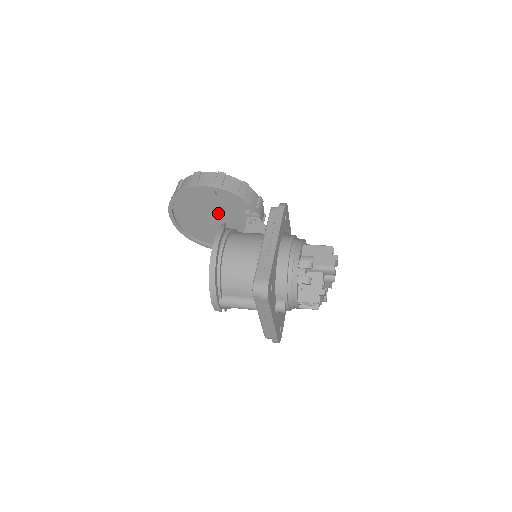
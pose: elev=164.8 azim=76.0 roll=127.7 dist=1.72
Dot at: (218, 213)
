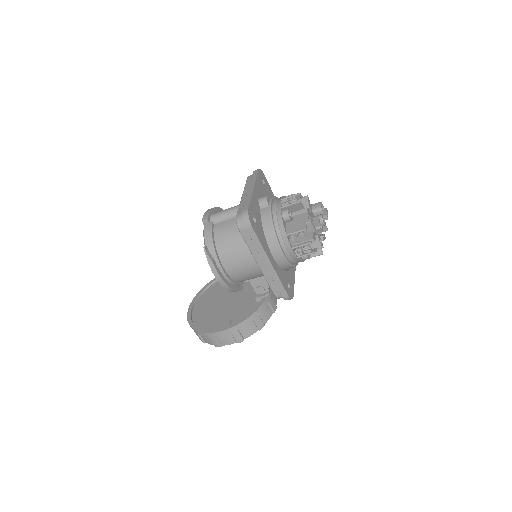
Dot at: (235, 293)
